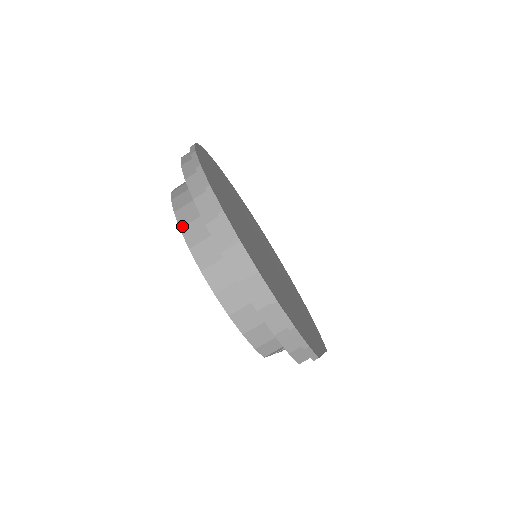
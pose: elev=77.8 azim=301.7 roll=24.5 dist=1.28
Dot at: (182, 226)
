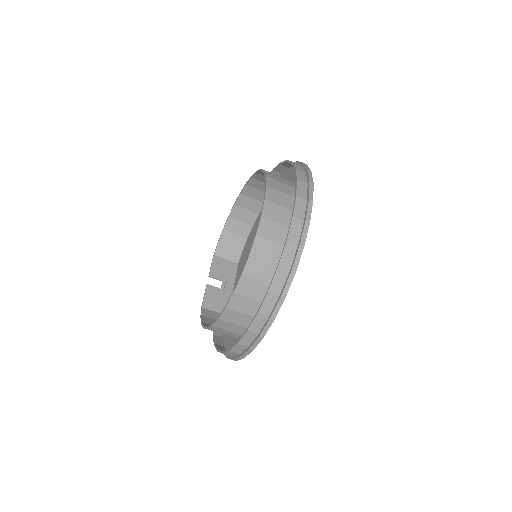
Dot at: (228, 308)
